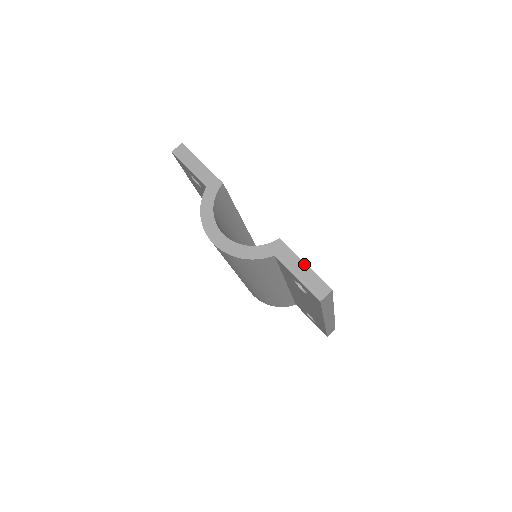
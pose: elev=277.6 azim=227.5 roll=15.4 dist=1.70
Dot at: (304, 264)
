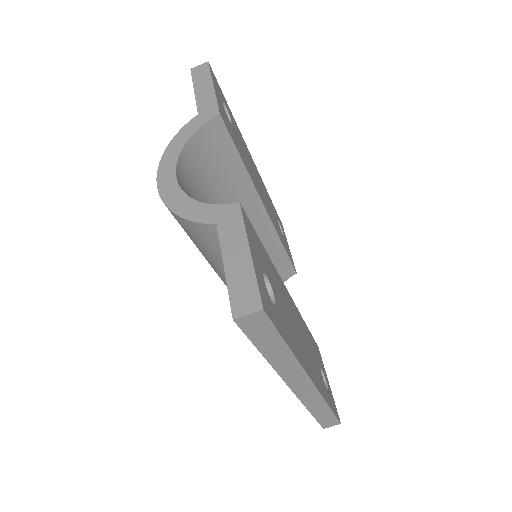
Dot at: (248, 251)
